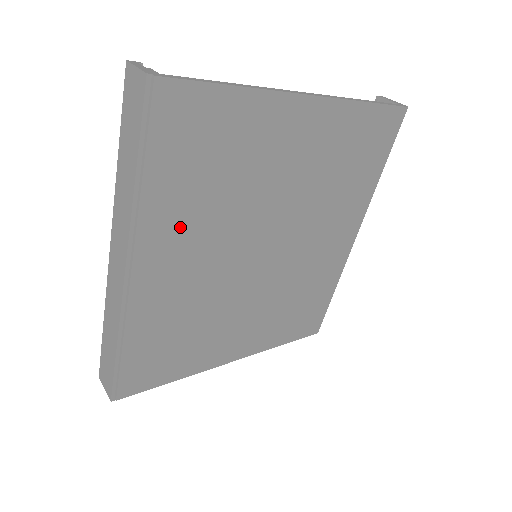
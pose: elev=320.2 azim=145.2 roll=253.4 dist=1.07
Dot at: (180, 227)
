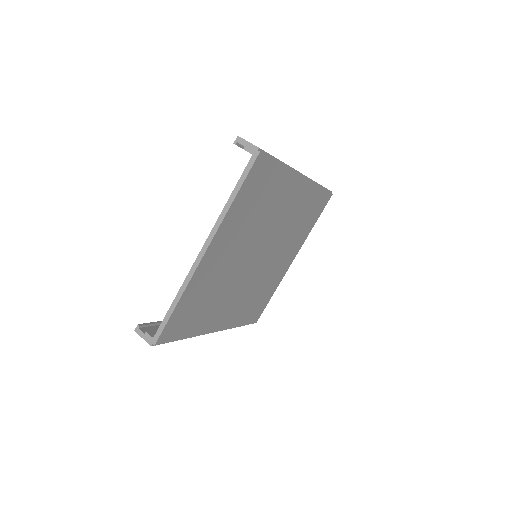
Dot at: (214, 314)
